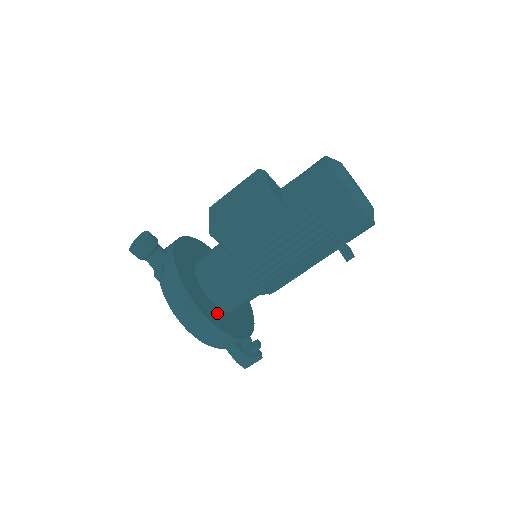
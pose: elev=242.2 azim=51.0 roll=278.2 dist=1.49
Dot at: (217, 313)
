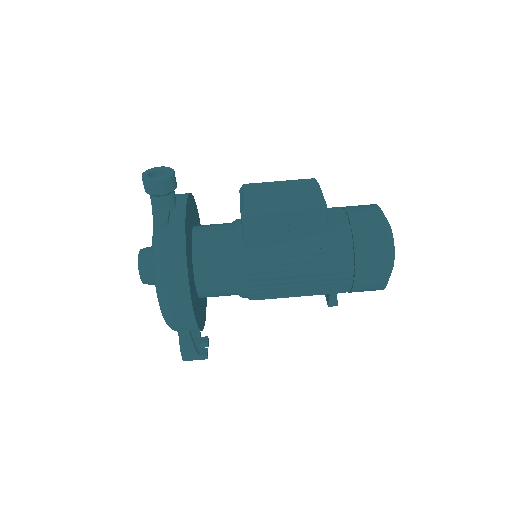
Dot at: (194, 292)
